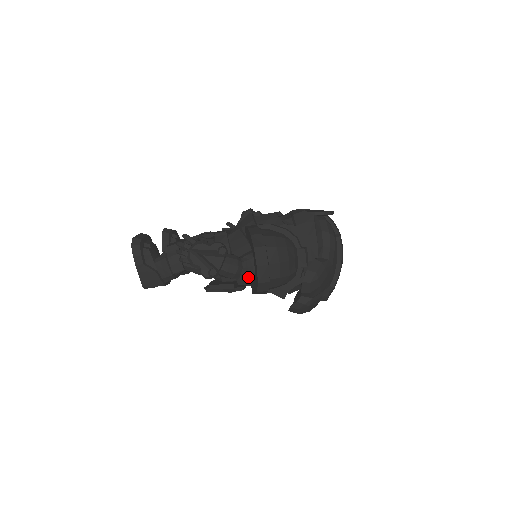
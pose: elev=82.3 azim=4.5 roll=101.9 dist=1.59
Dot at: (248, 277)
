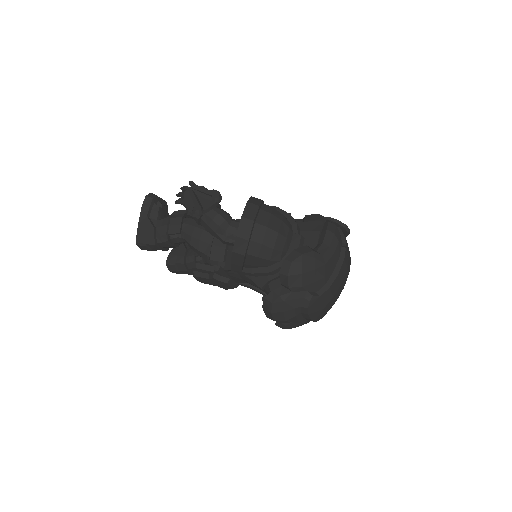
Dot at: (232, 240)
